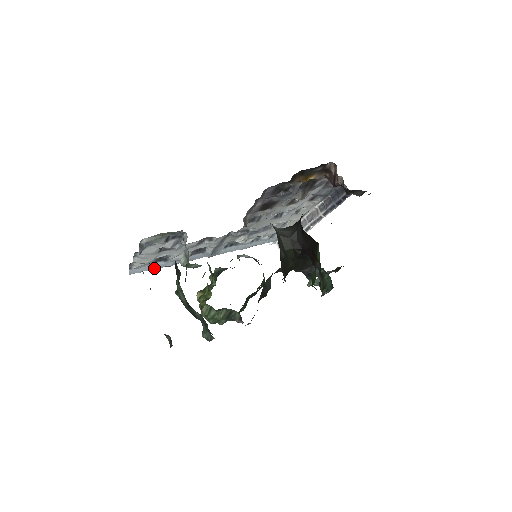
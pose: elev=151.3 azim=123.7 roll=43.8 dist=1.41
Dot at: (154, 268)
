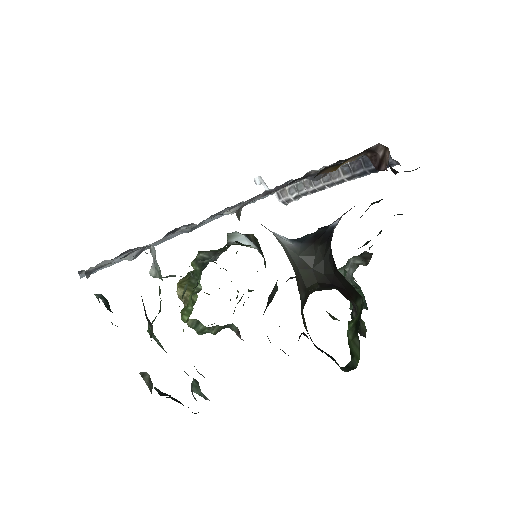
Dot at: (114, 263)
